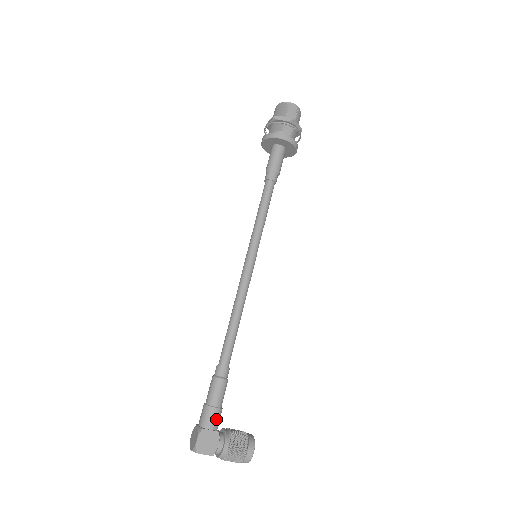
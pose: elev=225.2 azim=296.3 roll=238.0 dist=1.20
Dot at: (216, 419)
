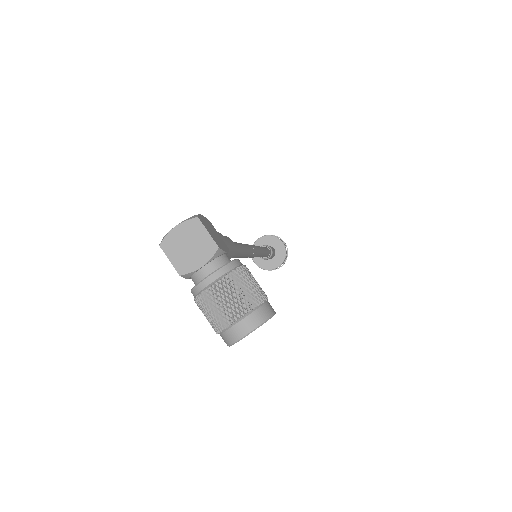
Dot at: occluded
